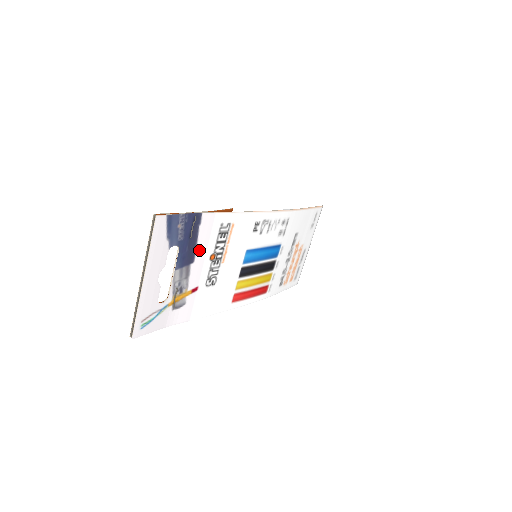
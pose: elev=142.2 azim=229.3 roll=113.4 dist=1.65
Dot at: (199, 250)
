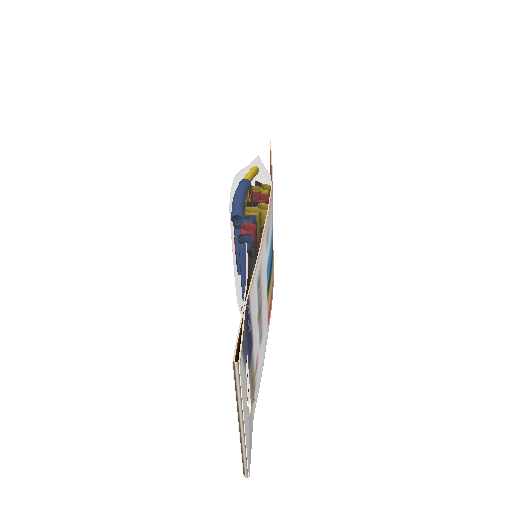
Dot at: (253, 328)
